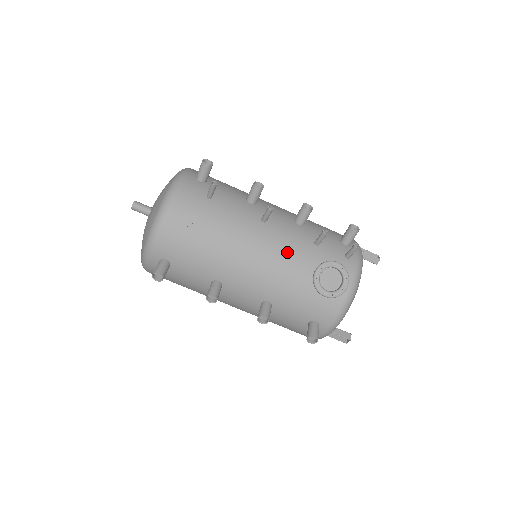
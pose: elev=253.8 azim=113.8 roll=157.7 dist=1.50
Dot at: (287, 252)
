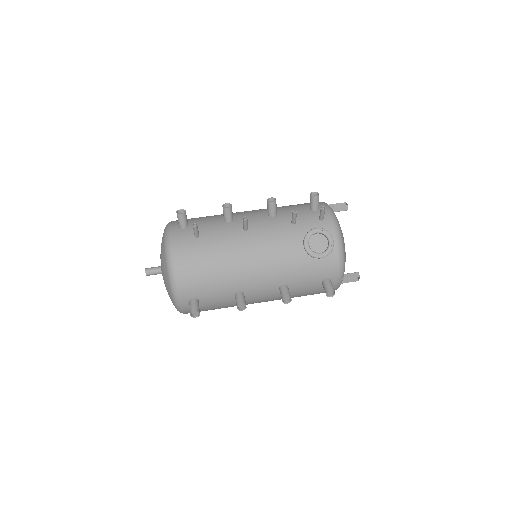
Dot at: (276, 242)
